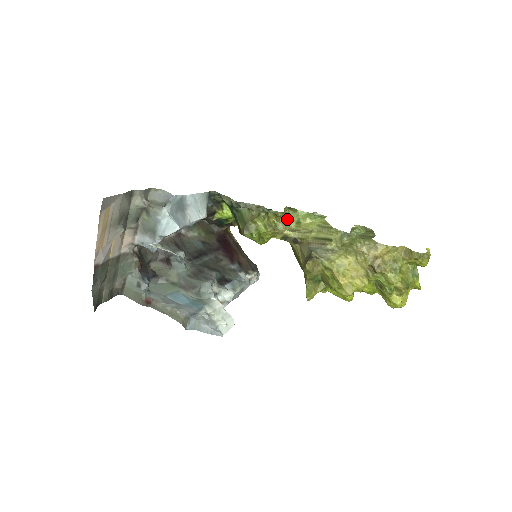
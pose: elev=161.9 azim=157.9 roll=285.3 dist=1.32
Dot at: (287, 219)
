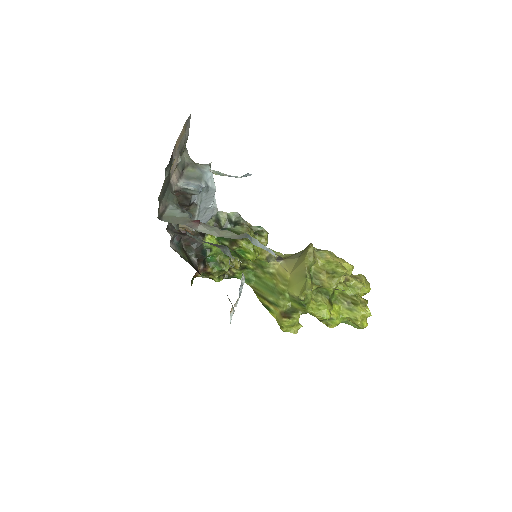
Dot at: occluded
